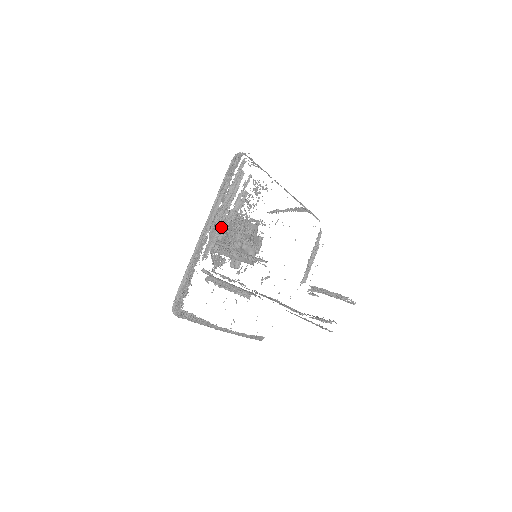
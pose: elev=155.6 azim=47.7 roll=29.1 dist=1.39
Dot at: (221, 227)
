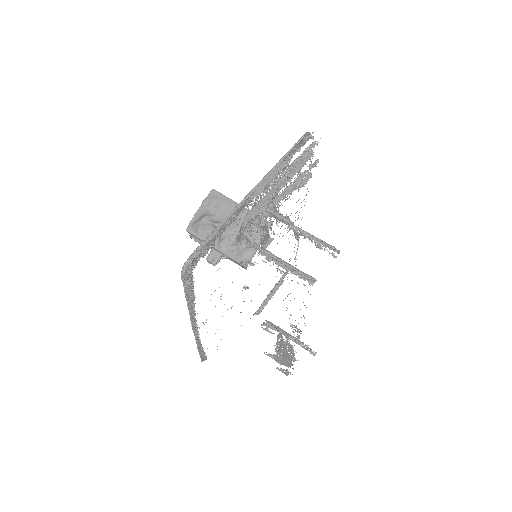
Dot at: occluded
